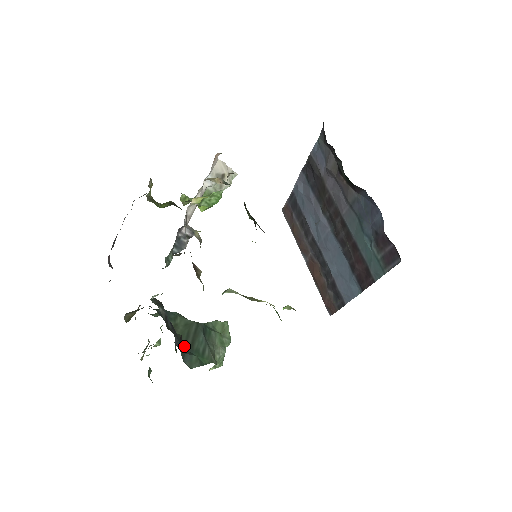
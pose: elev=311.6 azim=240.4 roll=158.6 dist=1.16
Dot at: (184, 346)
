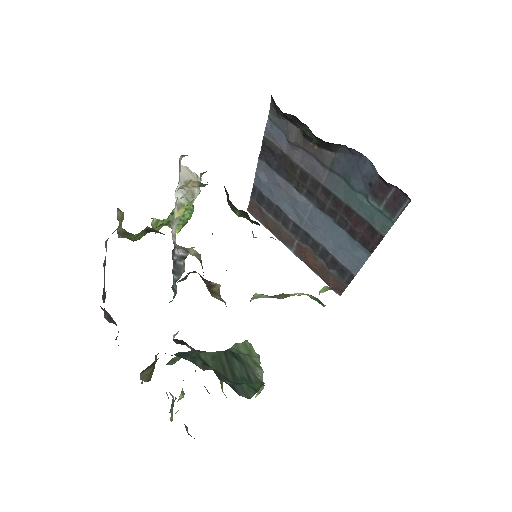
Dot at: (227, 379)
